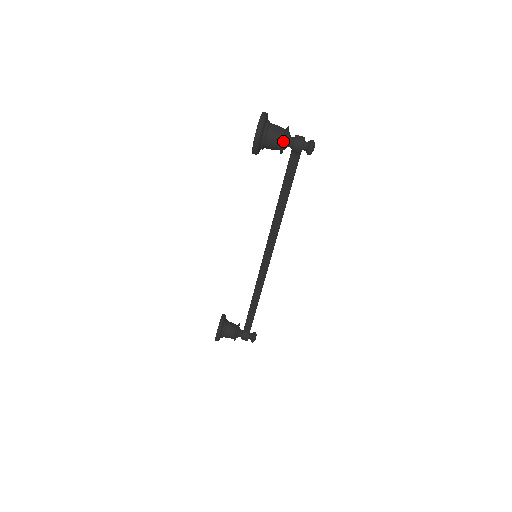
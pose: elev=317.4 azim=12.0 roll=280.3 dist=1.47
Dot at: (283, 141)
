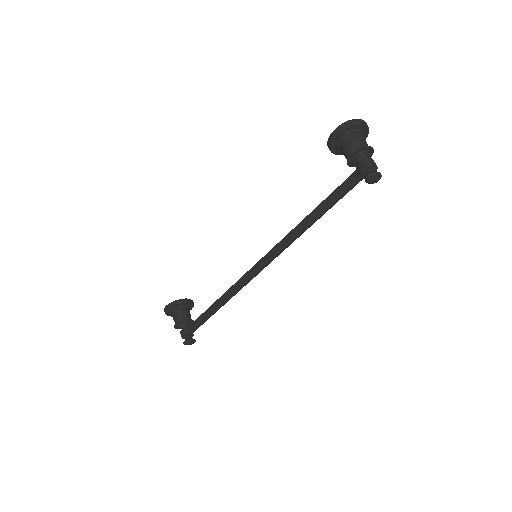
Dot at: (357, 149)
